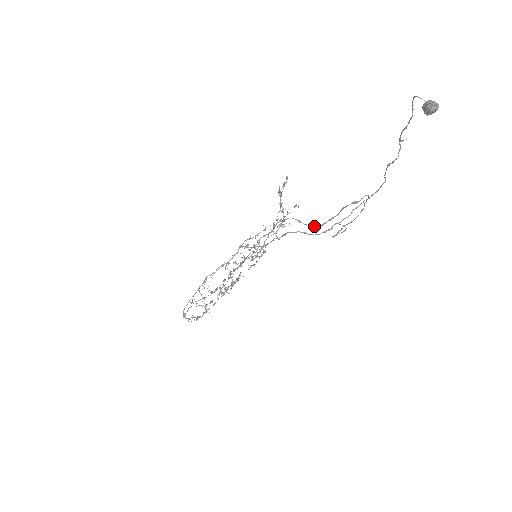
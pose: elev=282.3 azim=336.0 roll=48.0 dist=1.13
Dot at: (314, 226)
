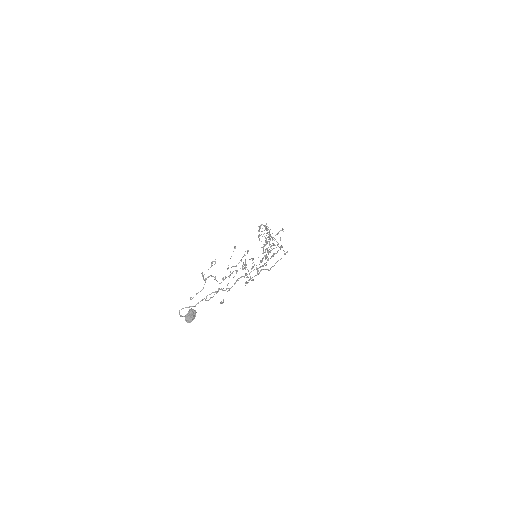
Dot at: occluded
